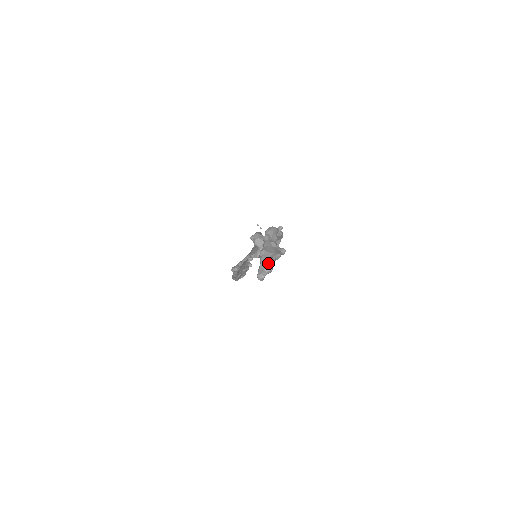
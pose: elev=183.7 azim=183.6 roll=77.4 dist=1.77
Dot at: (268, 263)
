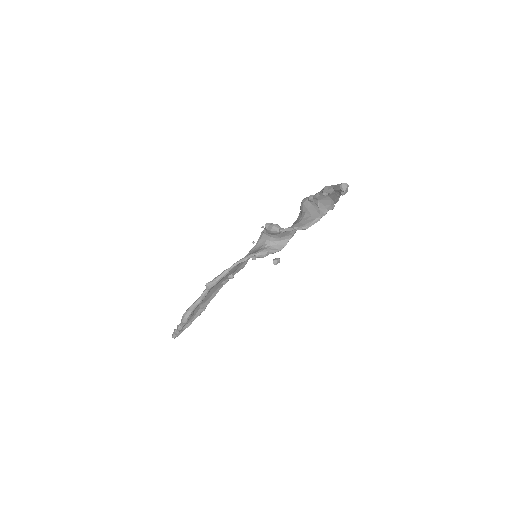
Dot at: occluded
